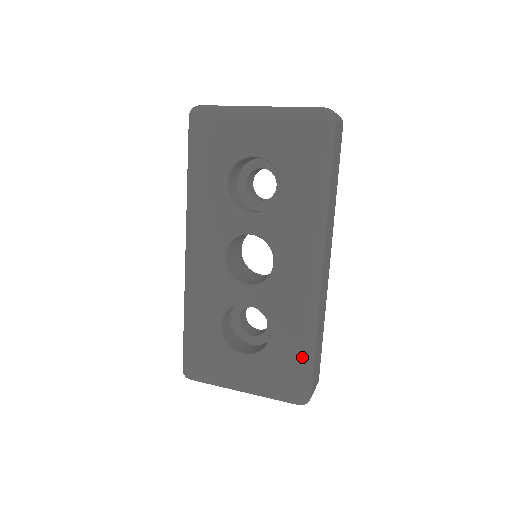
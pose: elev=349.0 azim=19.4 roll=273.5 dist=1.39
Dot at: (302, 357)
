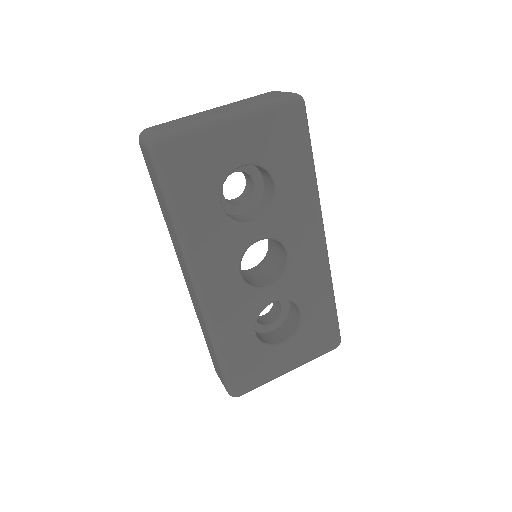
Dot at: (331, 313)
